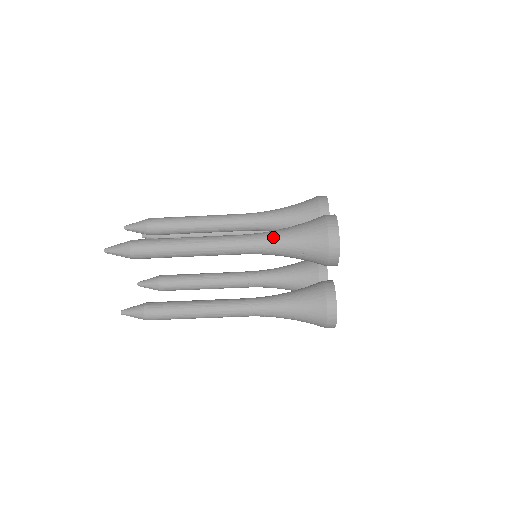
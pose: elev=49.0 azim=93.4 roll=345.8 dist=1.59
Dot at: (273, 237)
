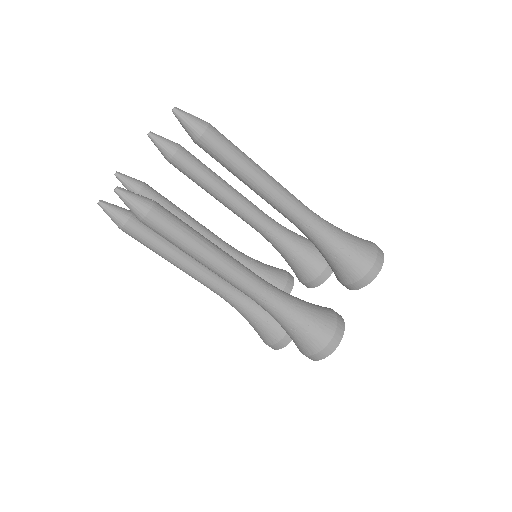
Dot at: (330, 223)
